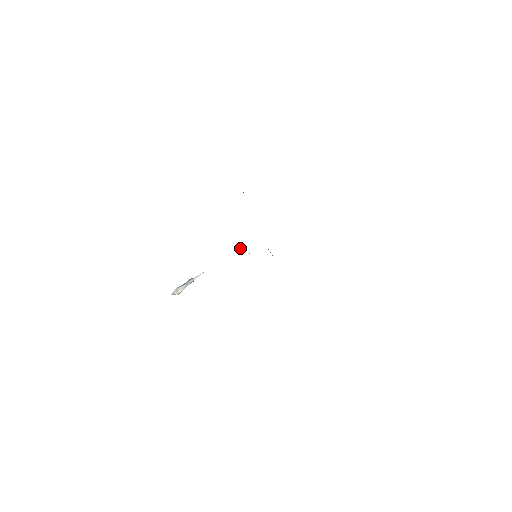
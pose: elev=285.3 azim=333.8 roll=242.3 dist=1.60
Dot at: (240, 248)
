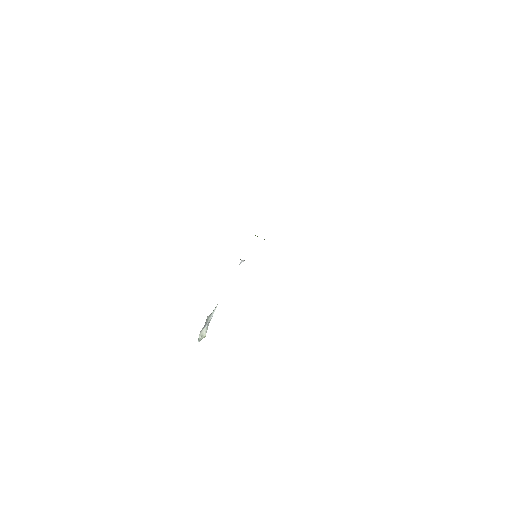
Dot at: (241, 262)
